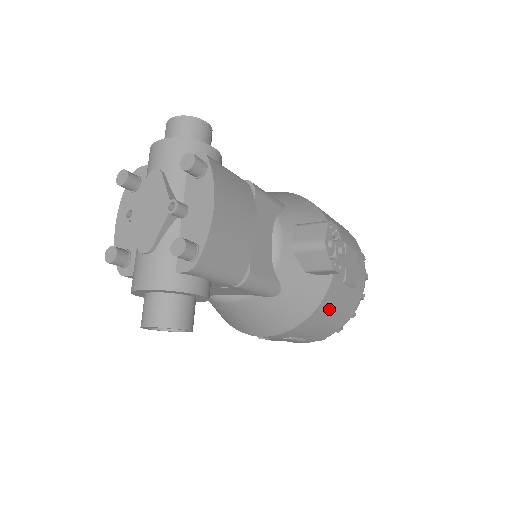
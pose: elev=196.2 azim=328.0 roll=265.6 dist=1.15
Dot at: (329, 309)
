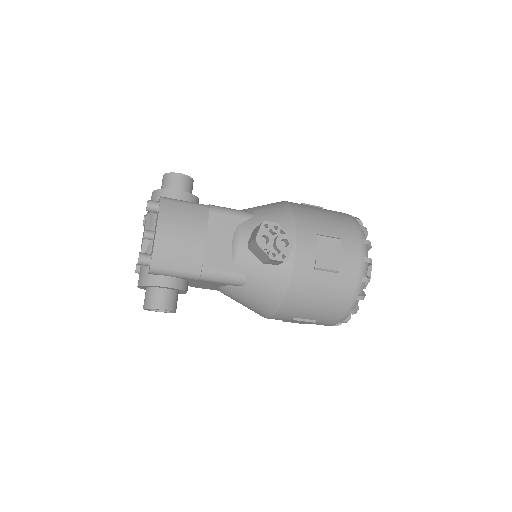
Dot at: (307, 292)
